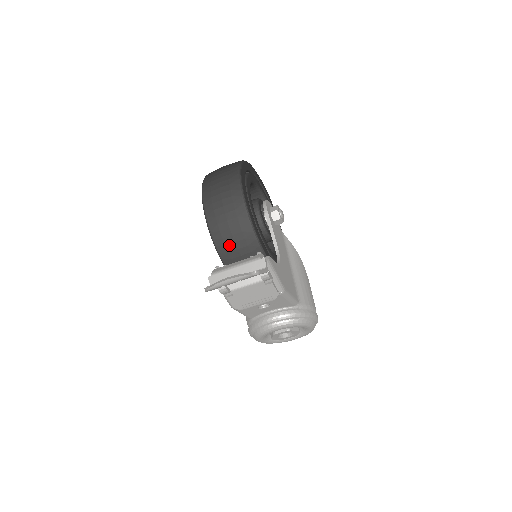
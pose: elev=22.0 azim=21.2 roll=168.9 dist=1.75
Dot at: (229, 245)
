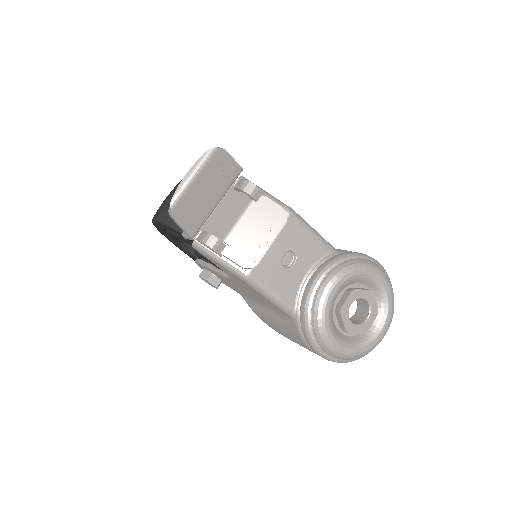
Dot at: occluded
